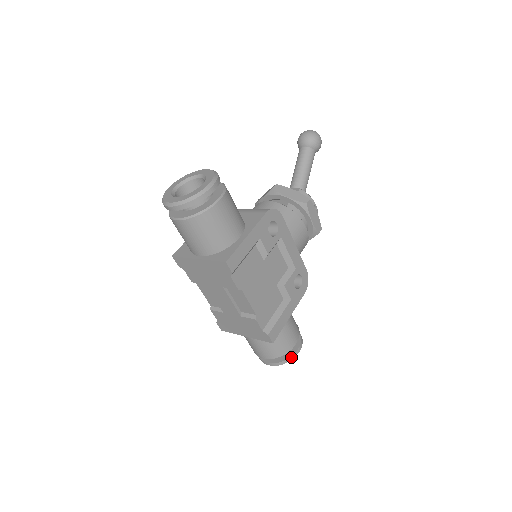
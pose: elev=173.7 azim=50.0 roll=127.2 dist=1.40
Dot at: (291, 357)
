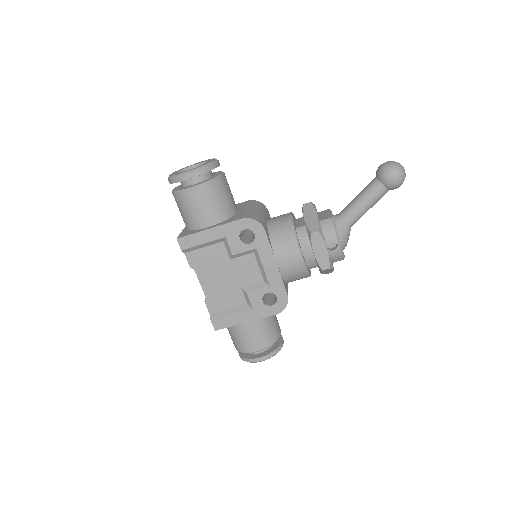
Dot at: (249, 359)
